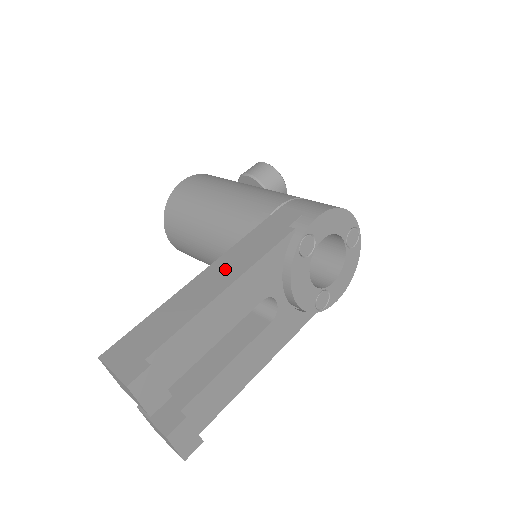
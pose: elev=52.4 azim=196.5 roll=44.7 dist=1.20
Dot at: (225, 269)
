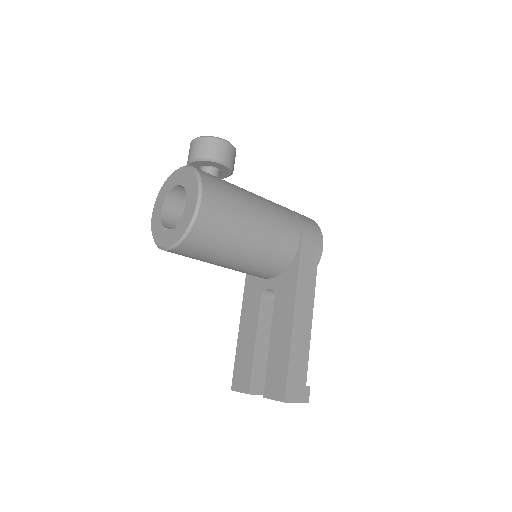
Dot at: (304, 309)
